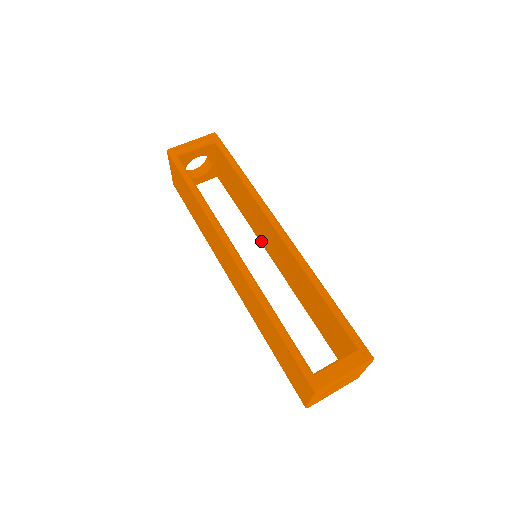
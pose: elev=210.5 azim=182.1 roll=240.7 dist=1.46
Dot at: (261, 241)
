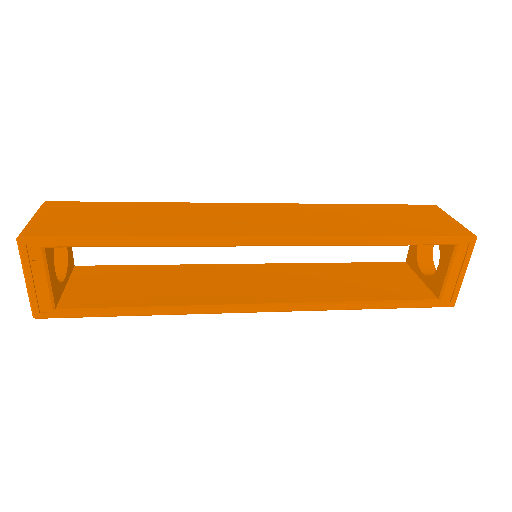
Dot at: occluded
